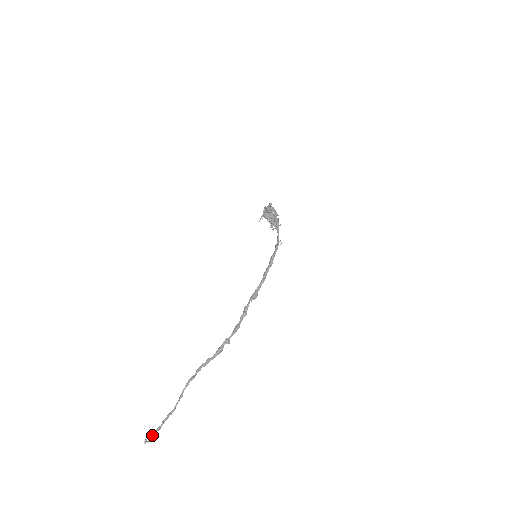
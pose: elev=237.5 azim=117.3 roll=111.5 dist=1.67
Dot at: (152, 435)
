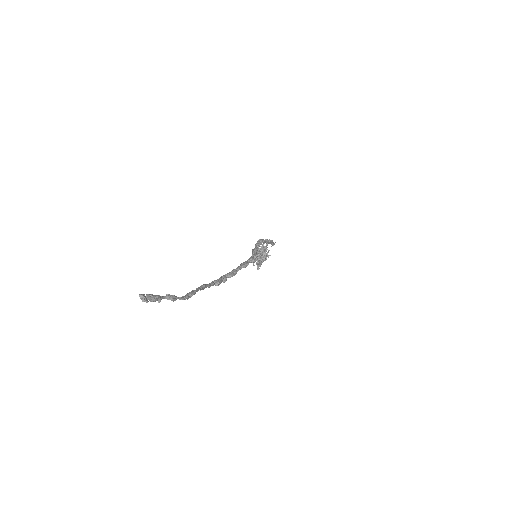
Dot at: (156, 297)
